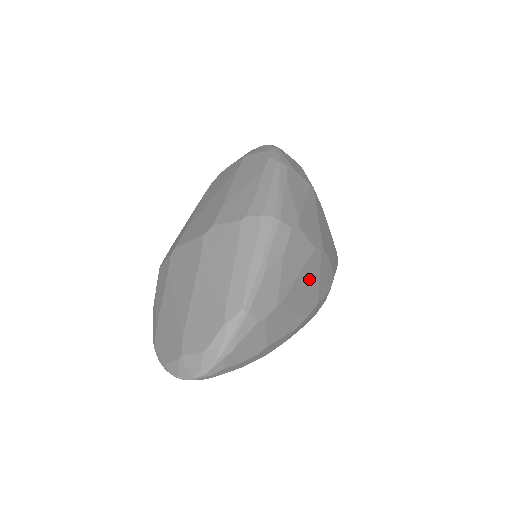
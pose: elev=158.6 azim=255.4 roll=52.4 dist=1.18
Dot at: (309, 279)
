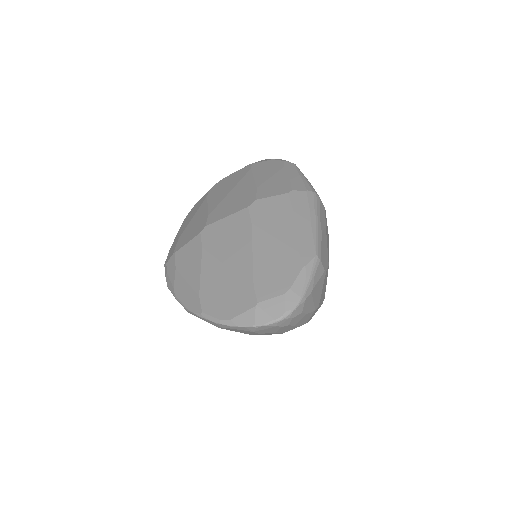
Dot at: occluded
